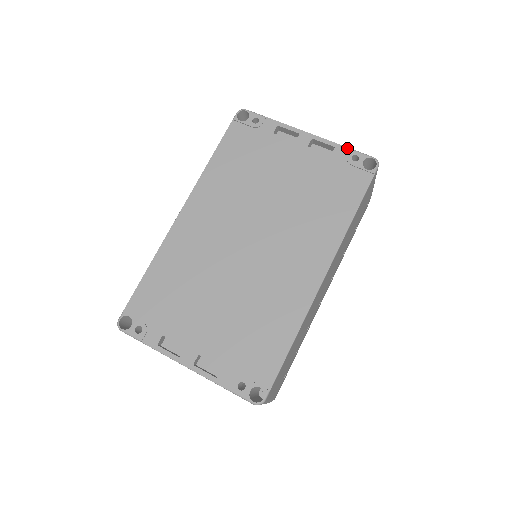
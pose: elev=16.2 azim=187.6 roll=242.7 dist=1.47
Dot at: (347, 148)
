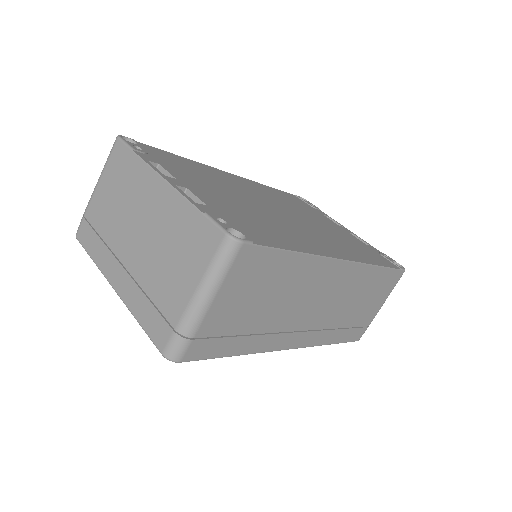
Dot at: occluded
